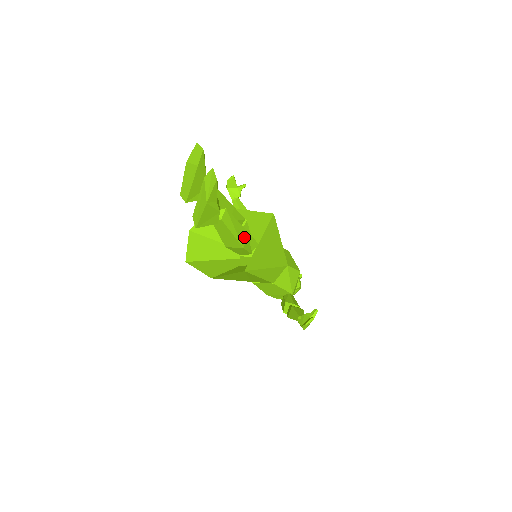
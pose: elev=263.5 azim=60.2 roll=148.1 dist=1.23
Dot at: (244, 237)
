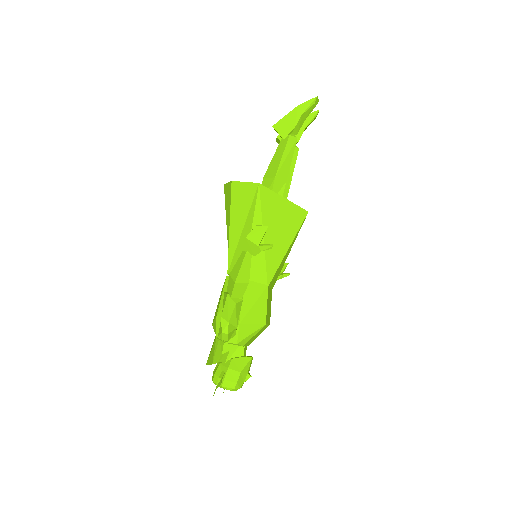
Dot at: (282, 176)
